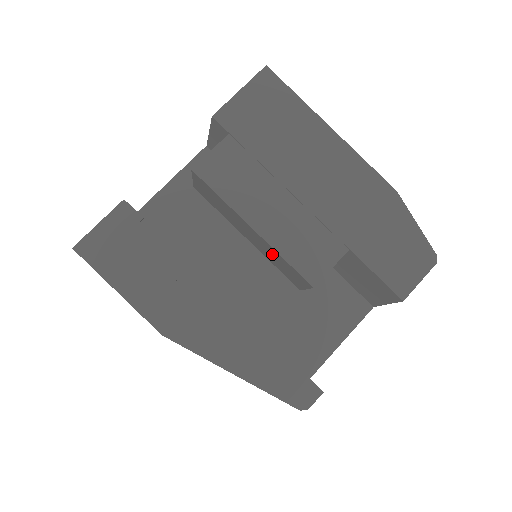
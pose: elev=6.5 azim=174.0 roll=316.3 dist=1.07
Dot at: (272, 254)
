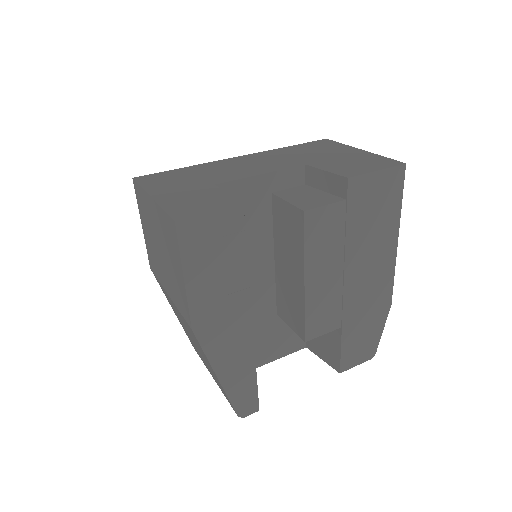
Dot at: (293, 296)
